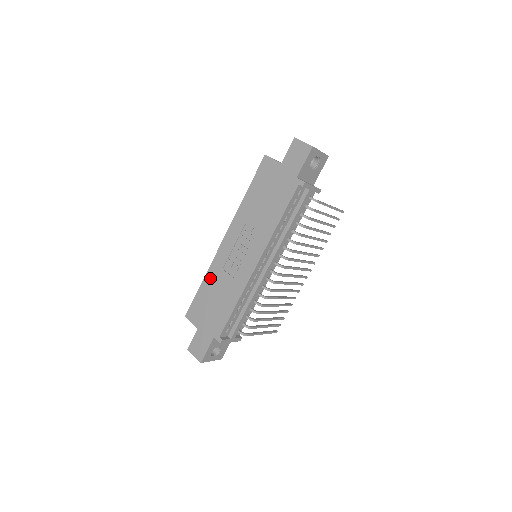
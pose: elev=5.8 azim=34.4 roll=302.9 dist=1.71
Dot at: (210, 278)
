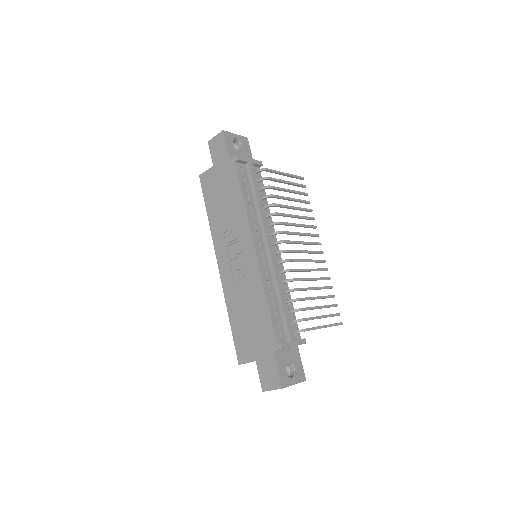
Dot at: (232, 306)
